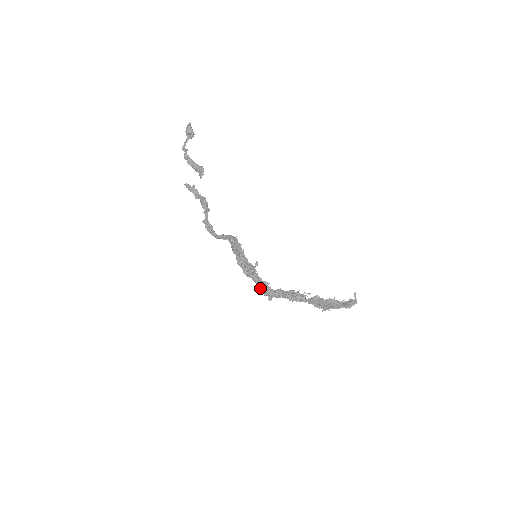
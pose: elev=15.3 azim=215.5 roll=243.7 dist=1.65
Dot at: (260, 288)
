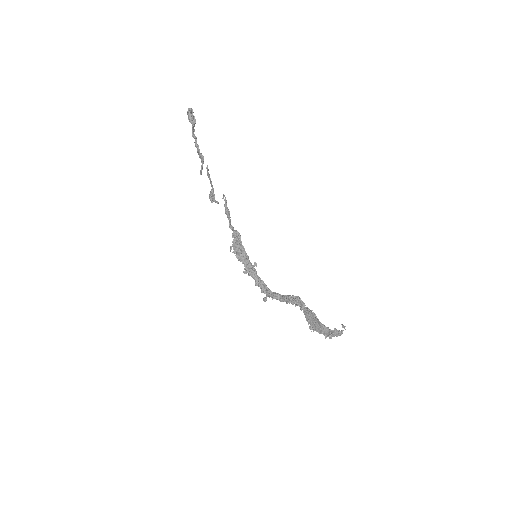
Dot at: occluded
